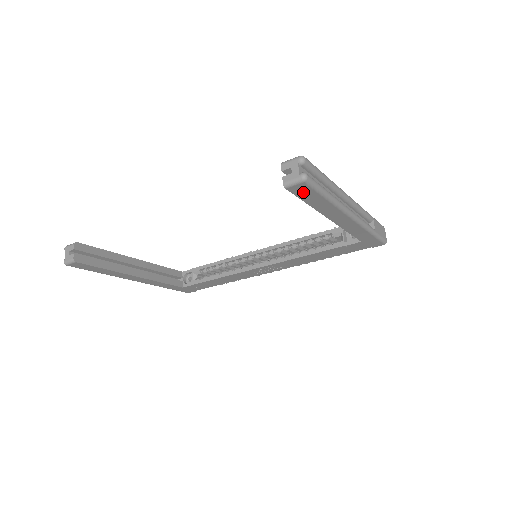
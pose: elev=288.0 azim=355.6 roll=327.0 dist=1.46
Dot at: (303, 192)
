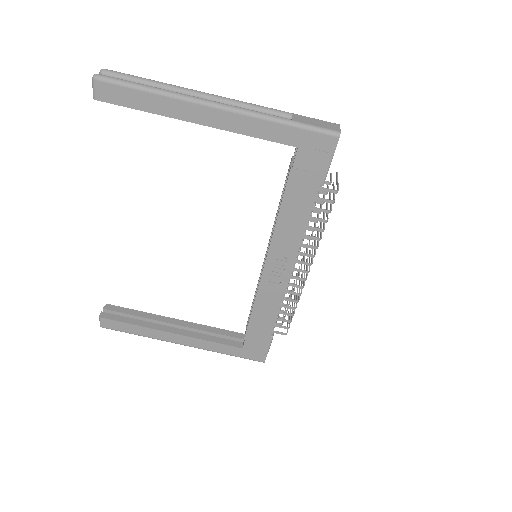
Dot at: (114, 95)
